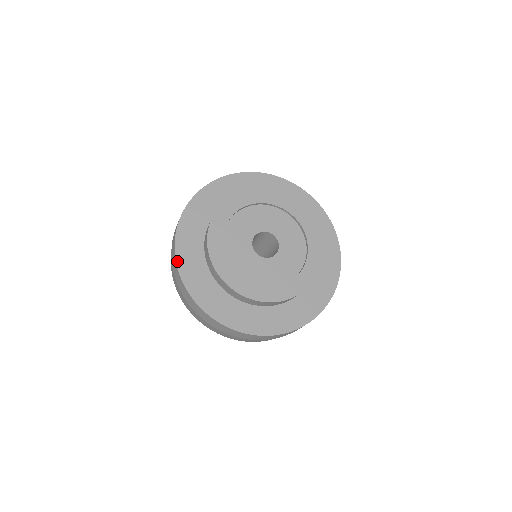
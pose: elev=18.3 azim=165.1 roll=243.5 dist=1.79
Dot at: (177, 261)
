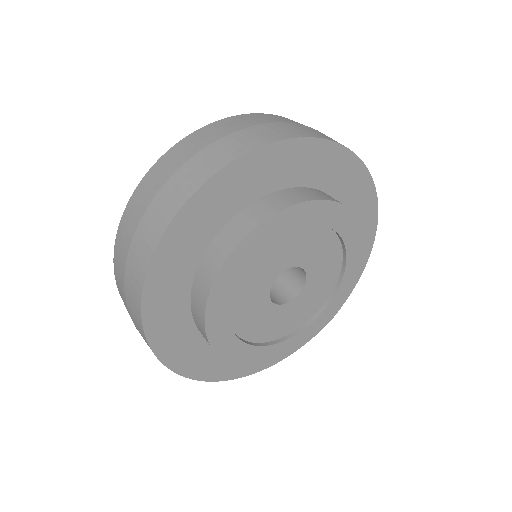
Dot at: (147, 335)
